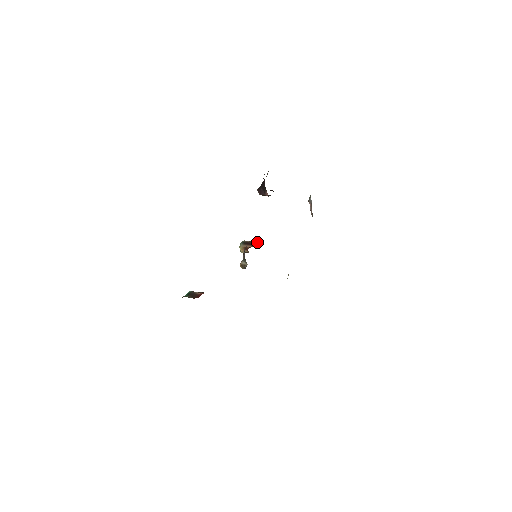
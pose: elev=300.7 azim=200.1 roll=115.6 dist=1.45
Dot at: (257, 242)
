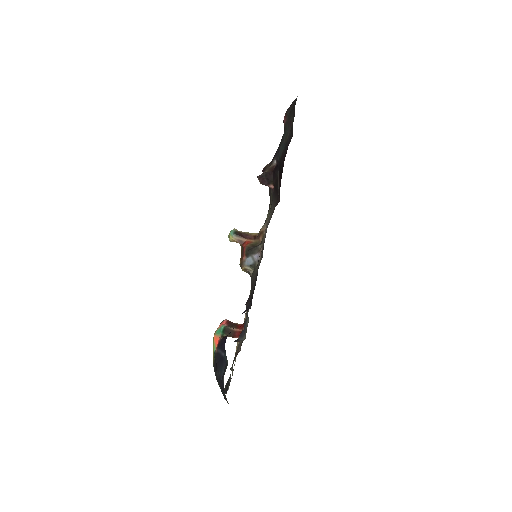
Dot at: (252, 235)
